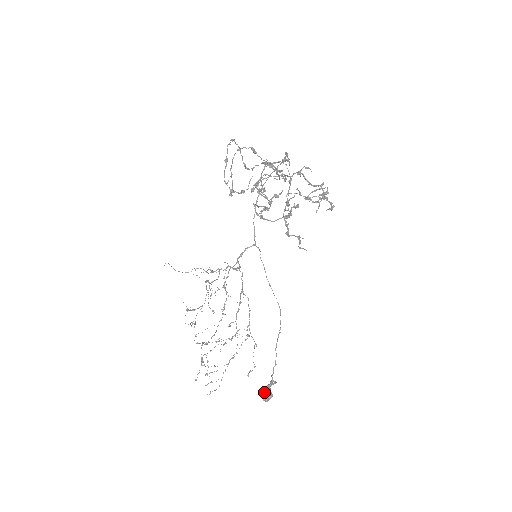
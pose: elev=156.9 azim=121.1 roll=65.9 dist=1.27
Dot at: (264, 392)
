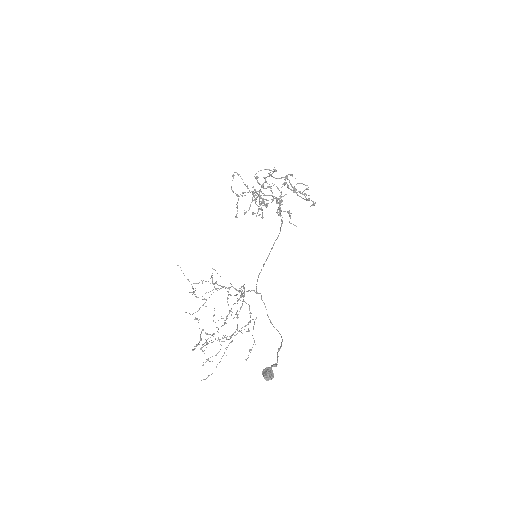
Dot at: (265, 371)
